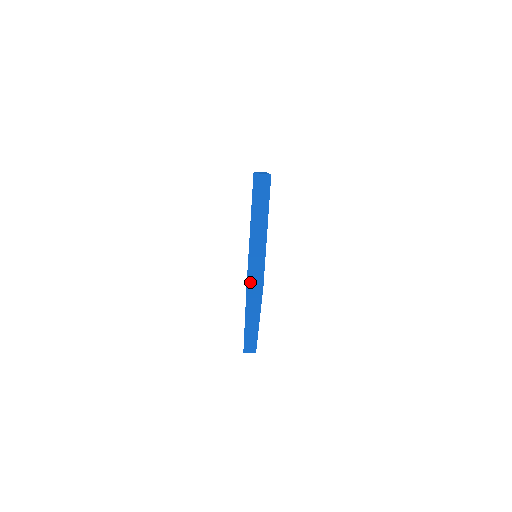
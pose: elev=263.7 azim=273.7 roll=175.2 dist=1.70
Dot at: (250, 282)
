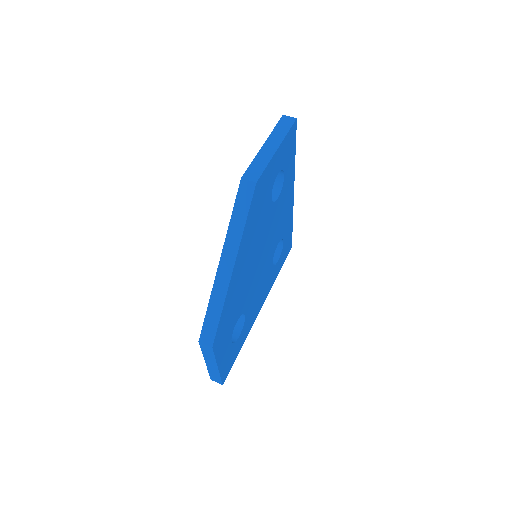
Dot at: (245, 177)
